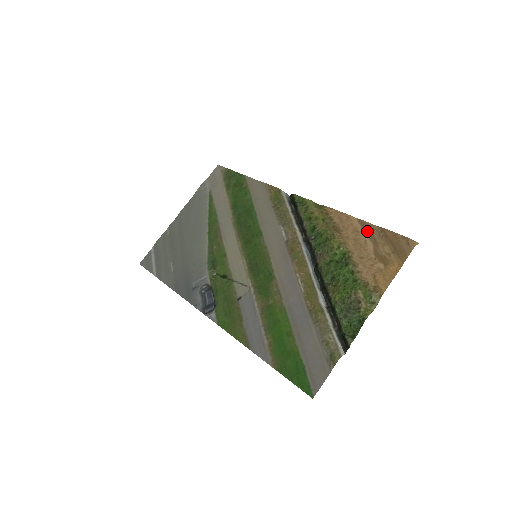
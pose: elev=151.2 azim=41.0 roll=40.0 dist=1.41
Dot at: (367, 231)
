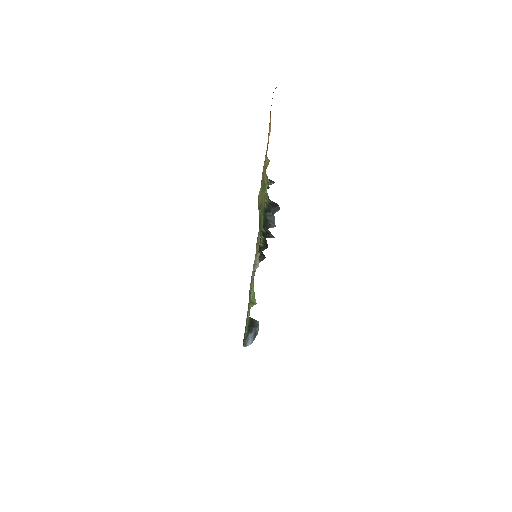
Dot at: occluded
